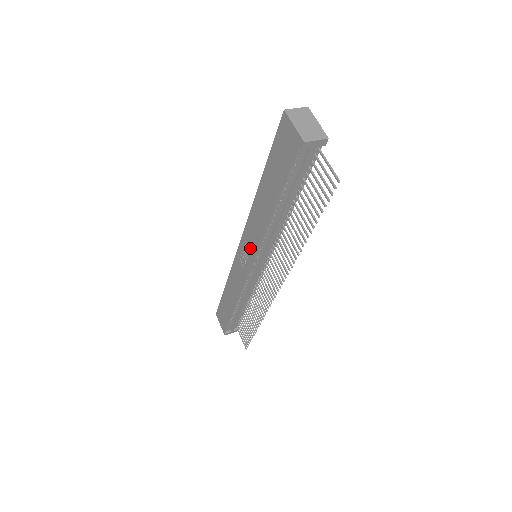
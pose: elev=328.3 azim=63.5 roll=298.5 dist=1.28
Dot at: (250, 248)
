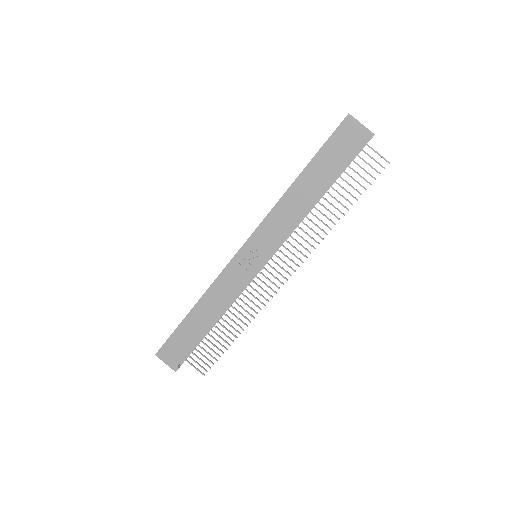
Dot at: (266, 245)
